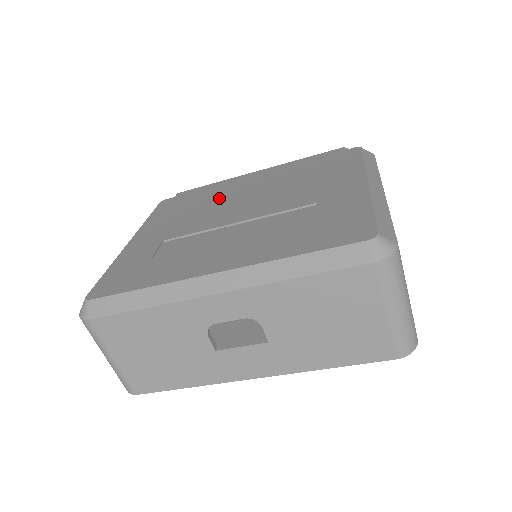
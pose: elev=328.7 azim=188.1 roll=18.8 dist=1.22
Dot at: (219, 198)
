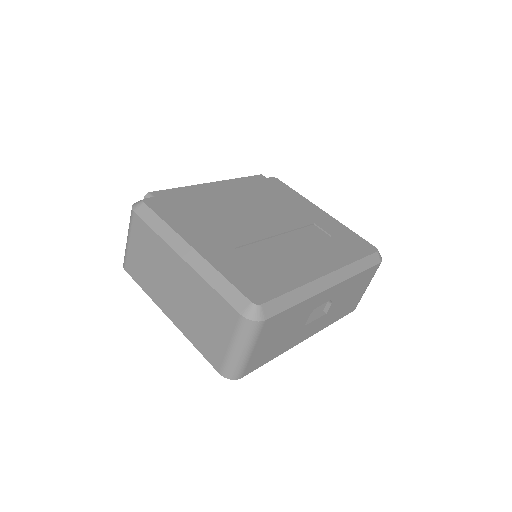
Dot at: (220, 207)
